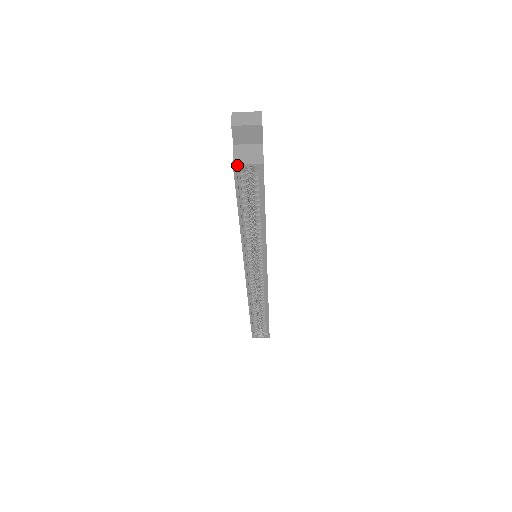
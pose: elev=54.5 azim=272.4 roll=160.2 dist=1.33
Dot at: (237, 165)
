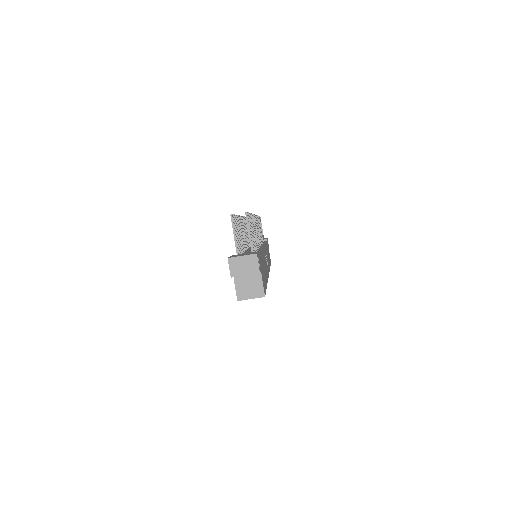
Dot at: (241, 300)
